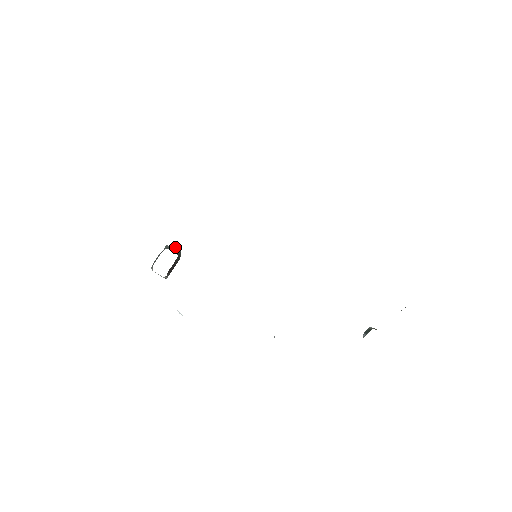
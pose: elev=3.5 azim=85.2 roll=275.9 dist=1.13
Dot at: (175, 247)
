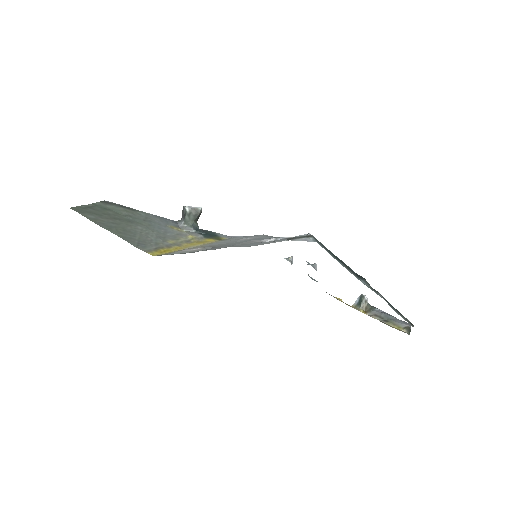
Dot at: (191, 217)
